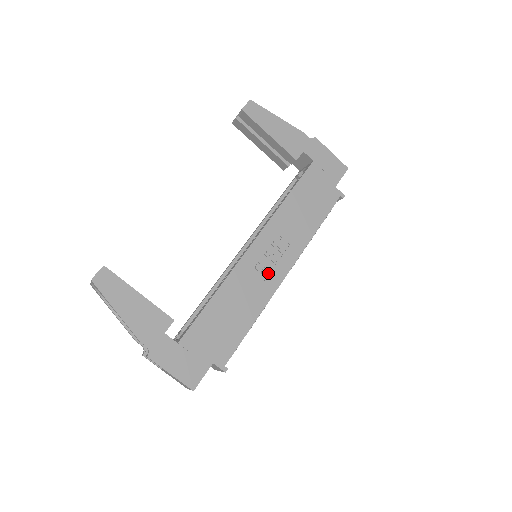
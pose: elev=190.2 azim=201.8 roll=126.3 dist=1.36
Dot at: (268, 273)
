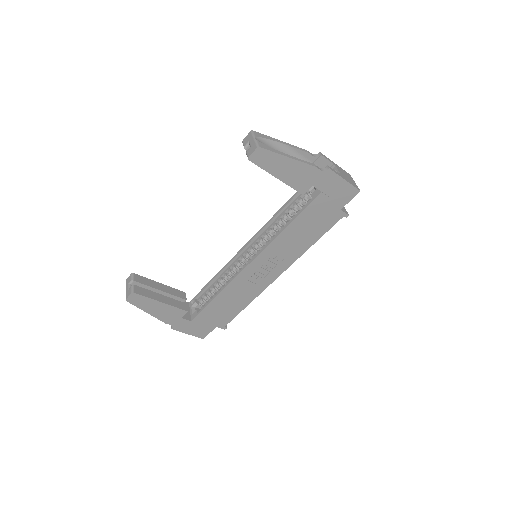
Dot at: (262, 279)
